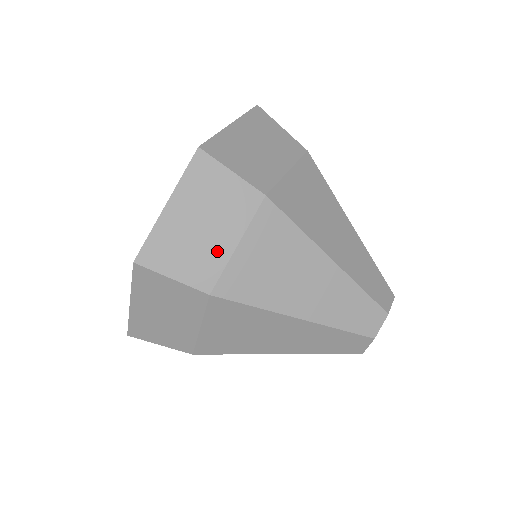
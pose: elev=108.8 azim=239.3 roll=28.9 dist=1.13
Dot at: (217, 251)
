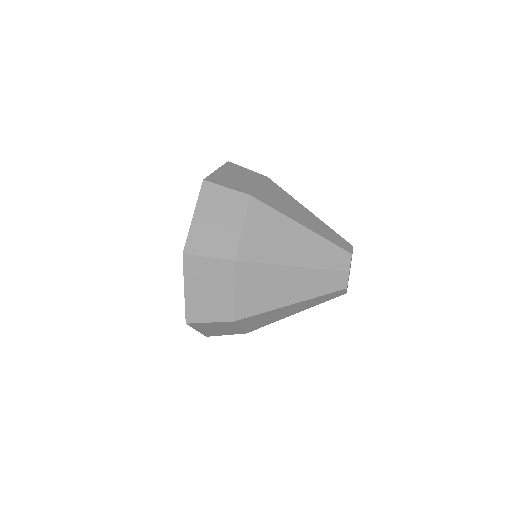
Dot at: (249, 185)
